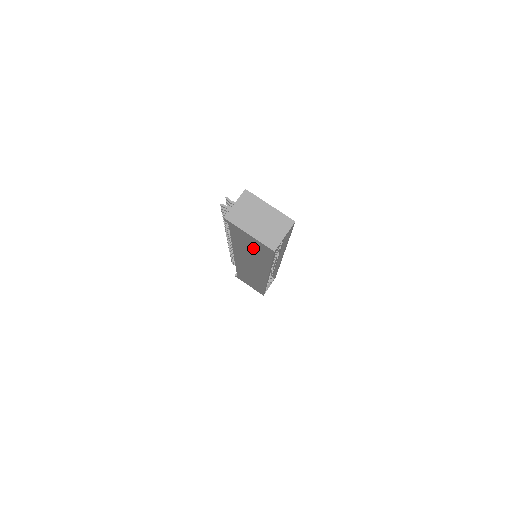
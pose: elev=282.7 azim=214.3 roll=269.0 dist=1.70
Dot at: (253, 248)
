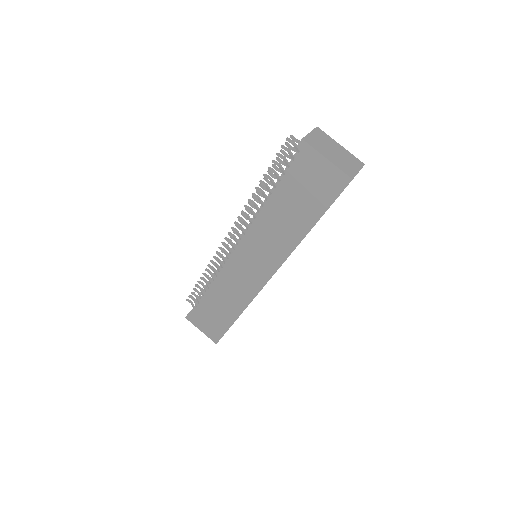
Dot at: (307, 195)
